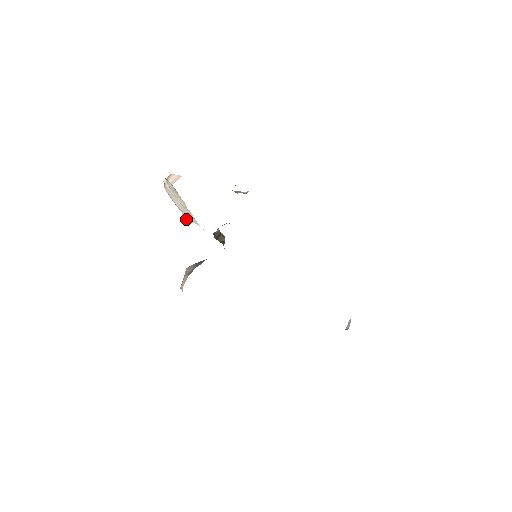
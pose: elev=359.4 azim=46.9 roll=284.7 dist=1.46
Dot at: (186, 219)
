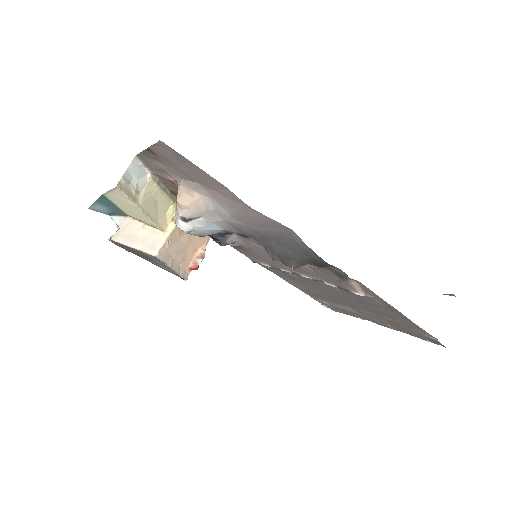
Dot at: (151, 255)
